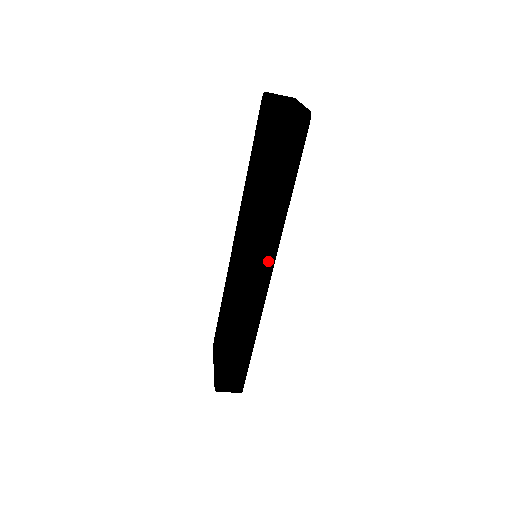
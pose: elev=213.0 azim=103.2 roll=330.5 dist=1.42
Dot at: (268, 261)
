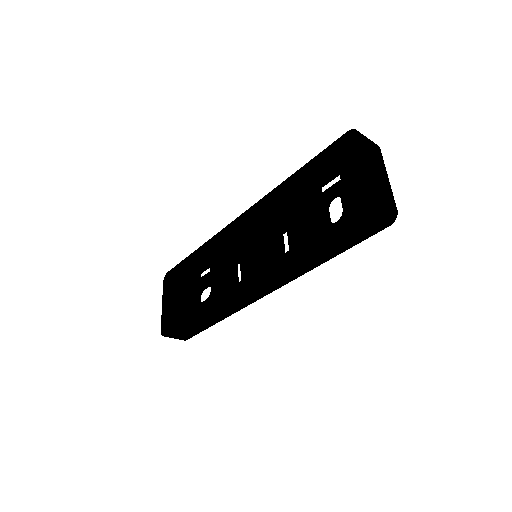
Dot at: (273, 287)
